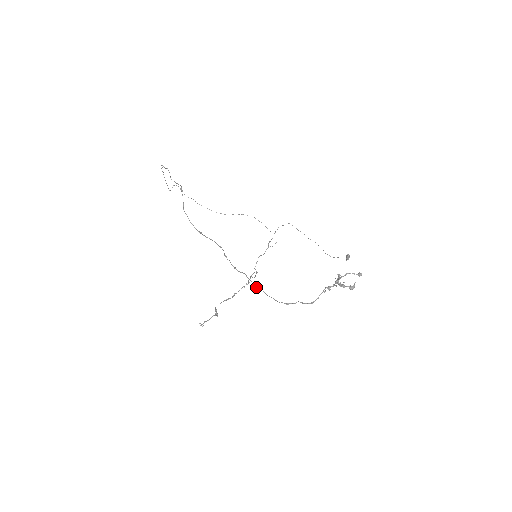
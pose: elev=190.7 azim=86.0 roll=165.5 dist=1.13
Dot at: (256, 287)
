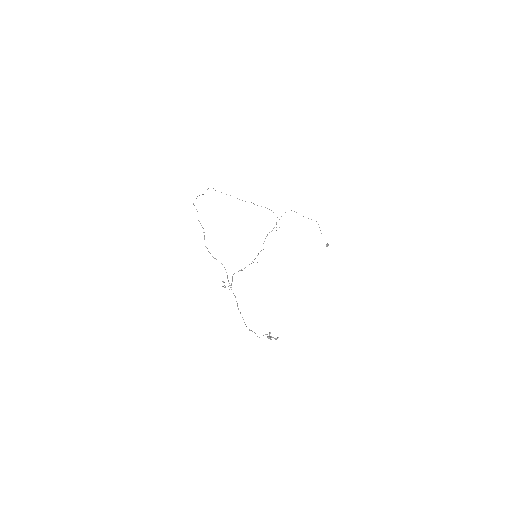
Dot at: occluded
